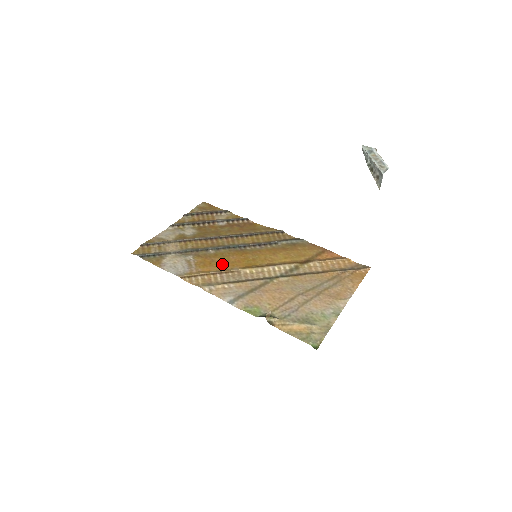
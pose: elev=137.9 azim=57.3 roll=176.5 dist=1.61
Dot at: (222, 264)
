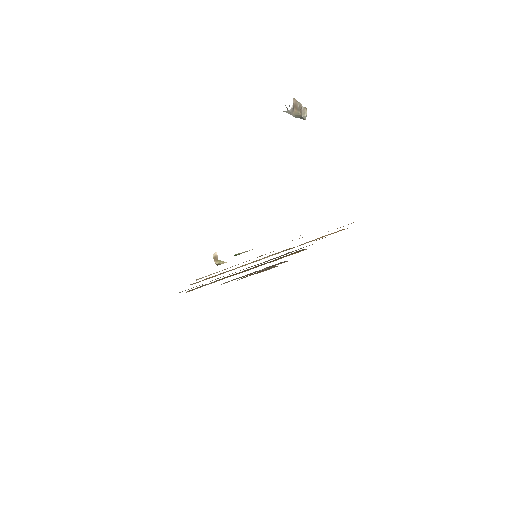
Dot at: occluded
